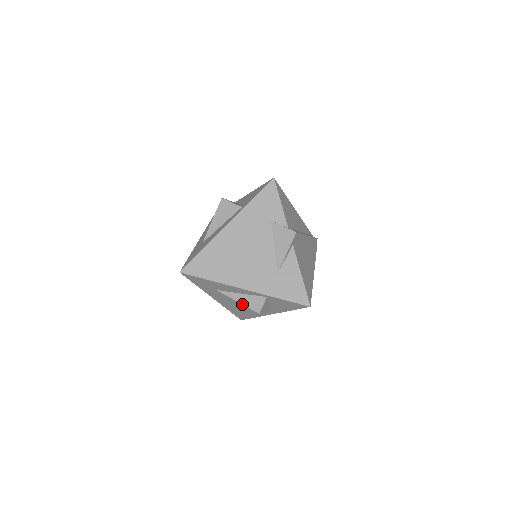
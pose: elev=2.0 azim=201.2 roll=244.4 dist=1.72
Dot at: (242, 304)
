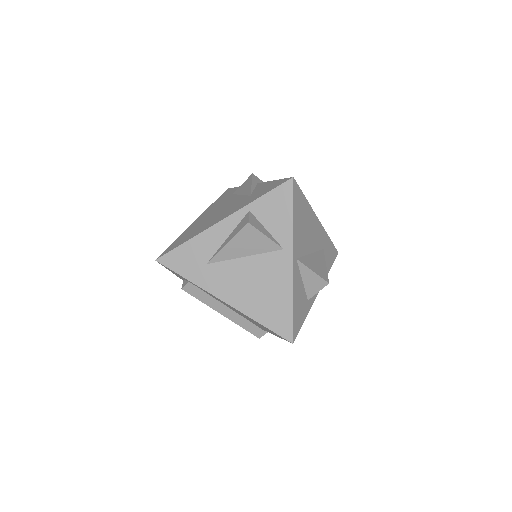
Dot at: (231, 239)
